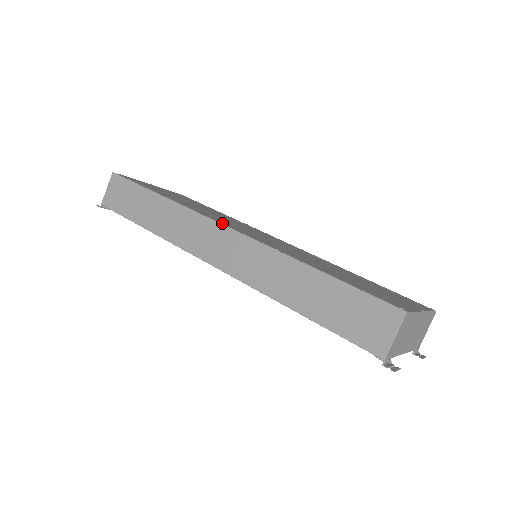
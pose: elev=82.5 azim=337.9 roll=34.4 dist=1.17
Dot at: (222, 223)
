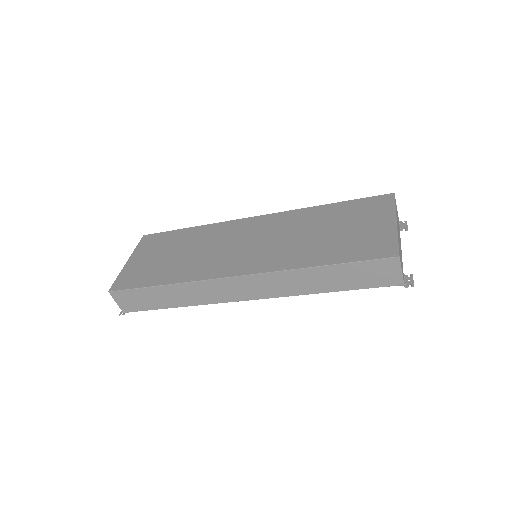
Dot at: (229, 274)
